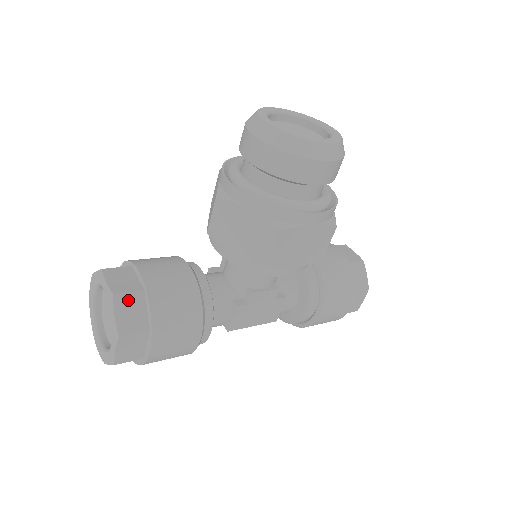
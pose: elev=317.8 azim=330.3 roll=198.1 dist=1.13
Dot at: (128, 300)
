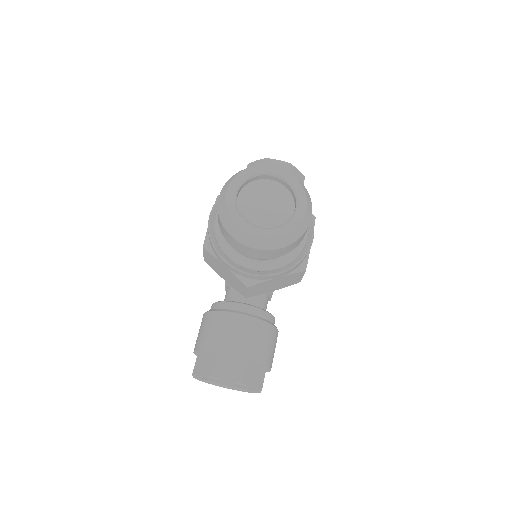
Dot at: (248, 375)
